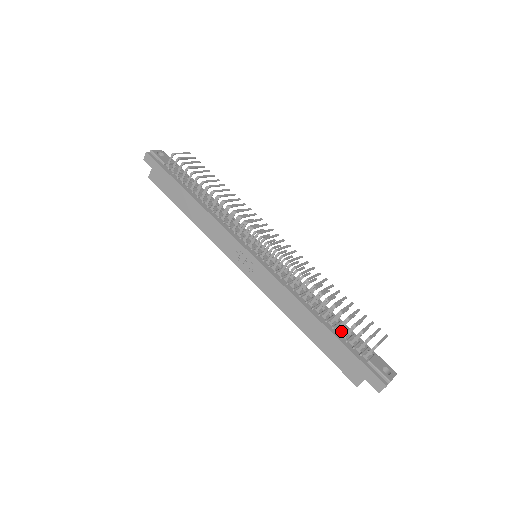
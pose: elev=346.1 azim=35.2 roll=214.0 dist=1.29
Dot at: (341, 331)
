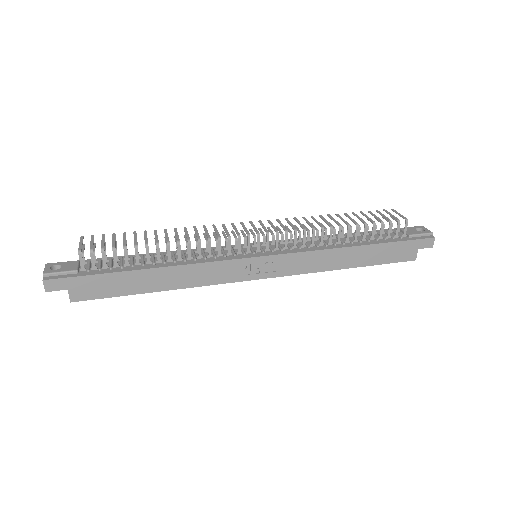
Dot at: (373, 237)
